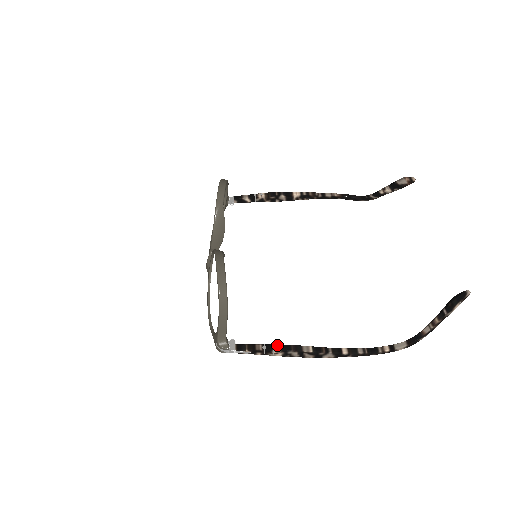
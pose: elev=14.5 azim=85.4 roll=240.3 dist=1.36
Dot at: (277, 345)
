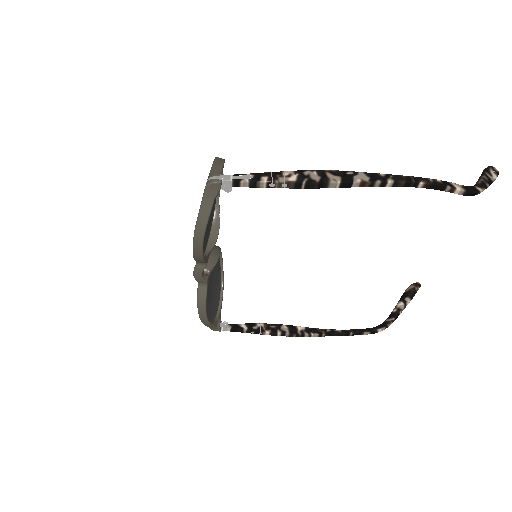
Dot at: occluded
